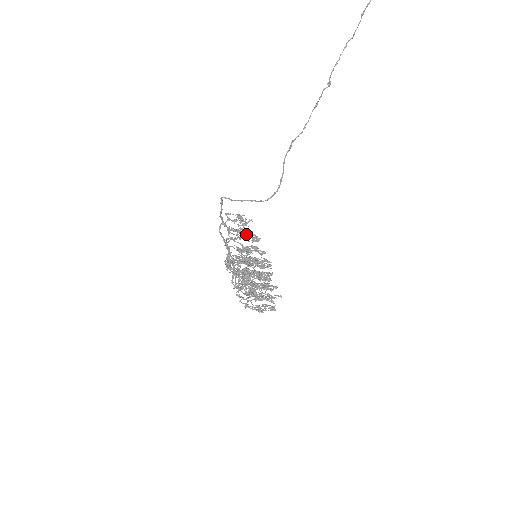
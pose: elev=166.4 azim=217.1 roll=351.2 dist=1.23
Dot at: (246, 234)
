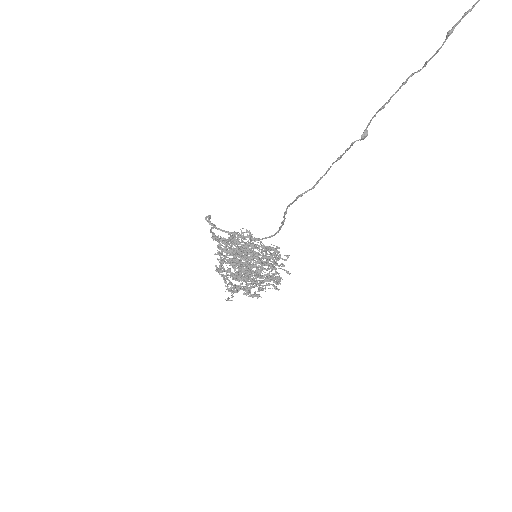
Dot at: occluded
